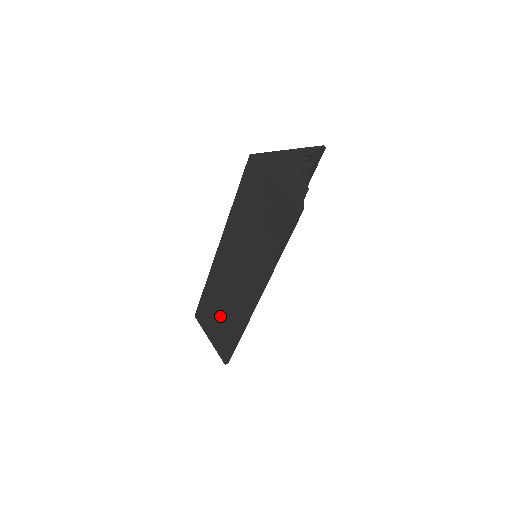
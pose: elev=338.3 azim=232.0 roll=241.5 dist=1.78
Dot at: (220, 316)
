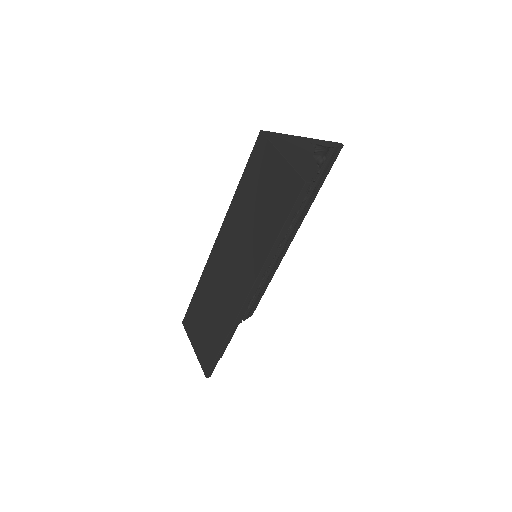
Dot at: (208, 319)
